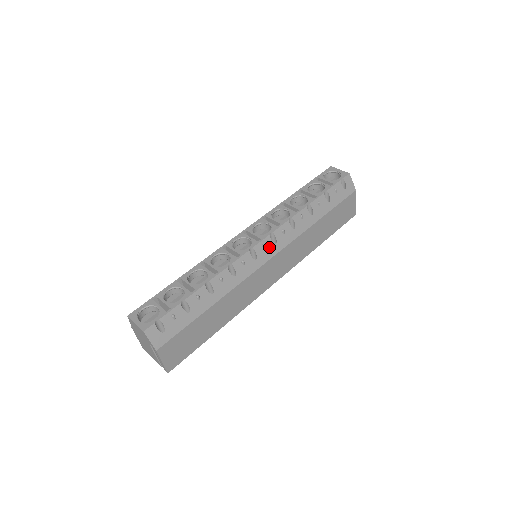
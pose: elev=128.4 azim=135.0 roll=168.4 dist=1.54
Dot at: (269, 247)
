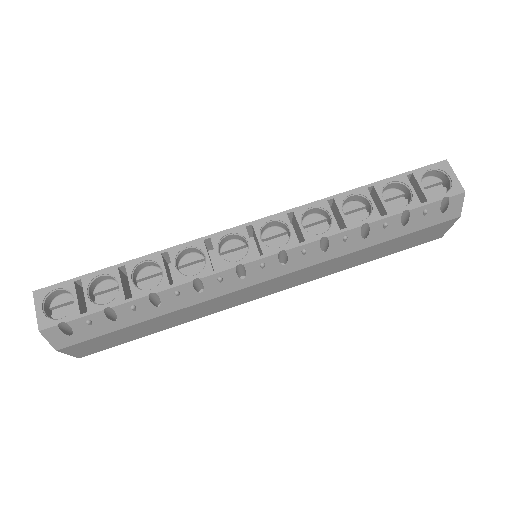
Dot at: (271, 267)
